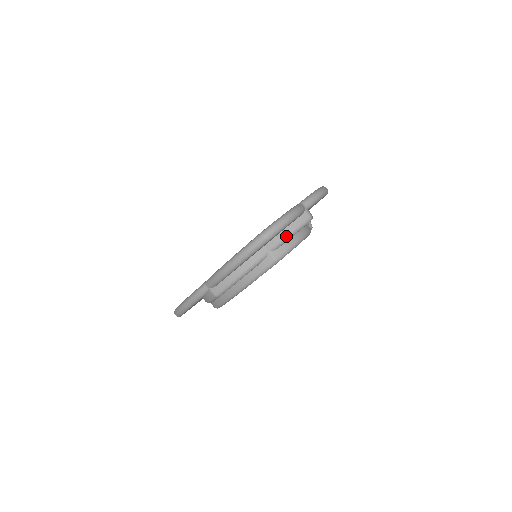
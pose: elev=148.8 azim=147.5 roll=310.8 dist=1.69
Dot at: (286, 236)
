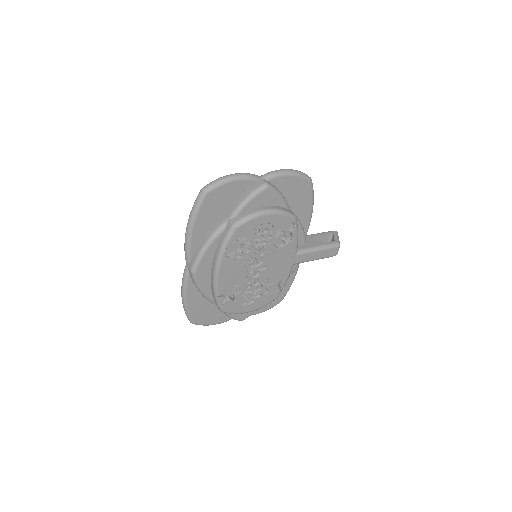
Dot at: (241, 202)
